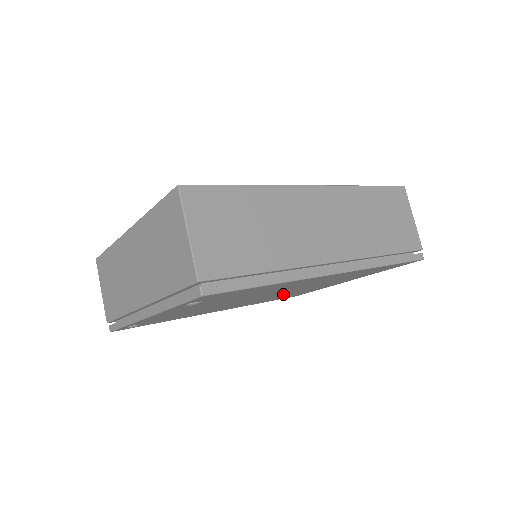
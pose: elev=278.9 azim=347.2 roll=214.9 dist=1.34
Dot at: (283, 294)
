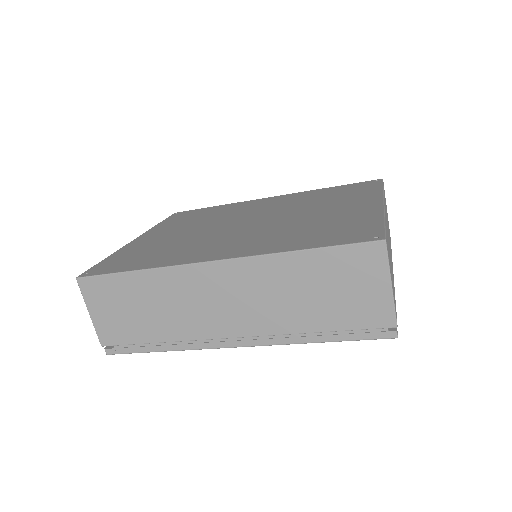
Dot at: occluded
